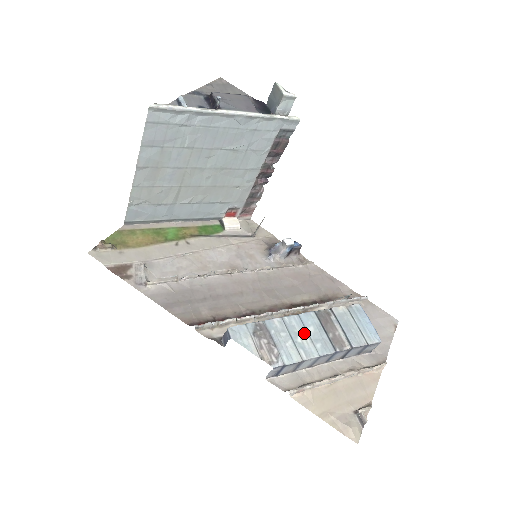
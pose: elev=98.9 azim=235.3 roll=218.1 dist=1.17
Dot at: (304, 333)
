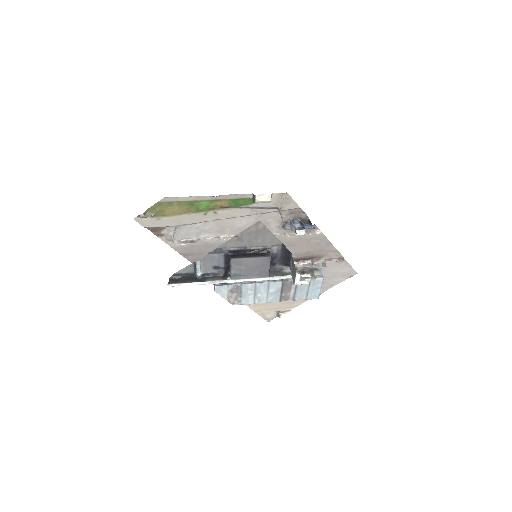
Dot at: (265, 292)
